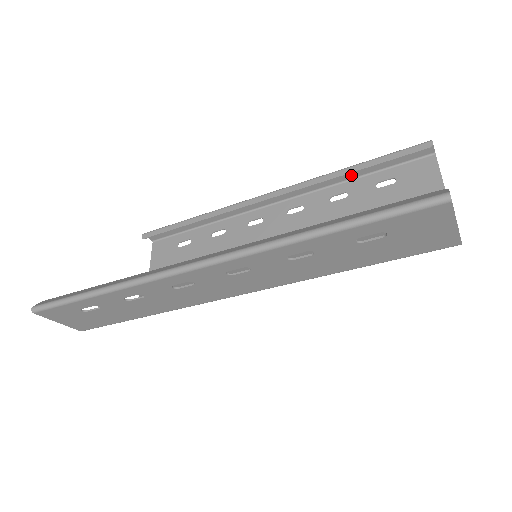
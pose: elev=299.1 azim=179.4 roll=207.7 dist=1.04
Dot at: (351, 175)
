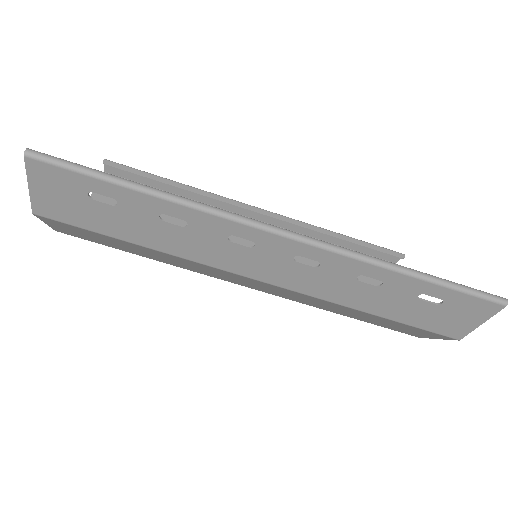
Dot at: (333, 240)
